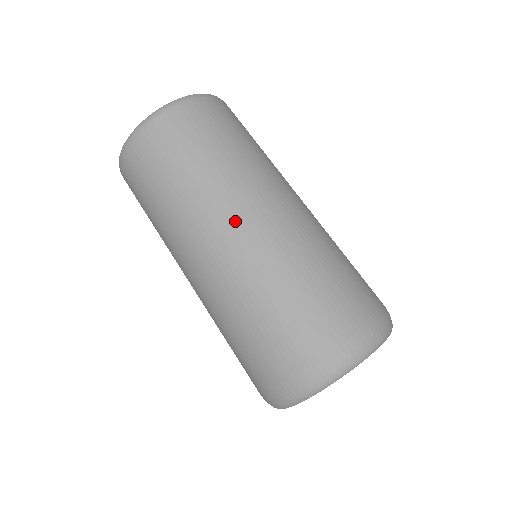
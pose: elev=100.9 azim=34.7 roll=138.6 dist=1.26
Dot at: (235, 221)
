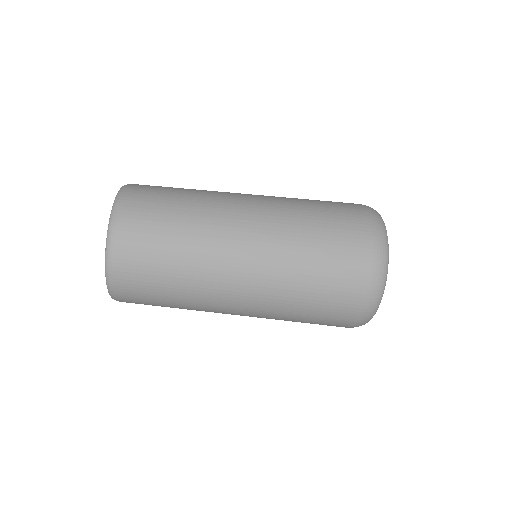
Dot at: (233, 295)
